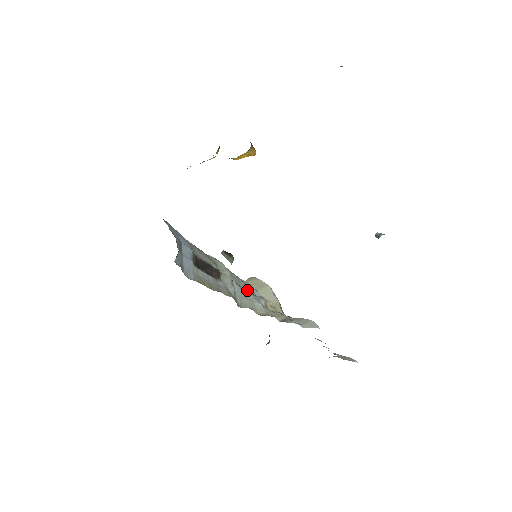
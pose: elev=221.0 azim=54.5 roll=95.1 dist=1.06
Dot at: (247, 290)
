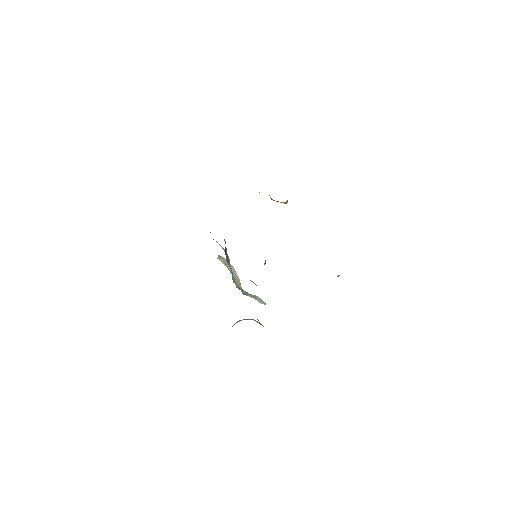
Dot at: occluded
